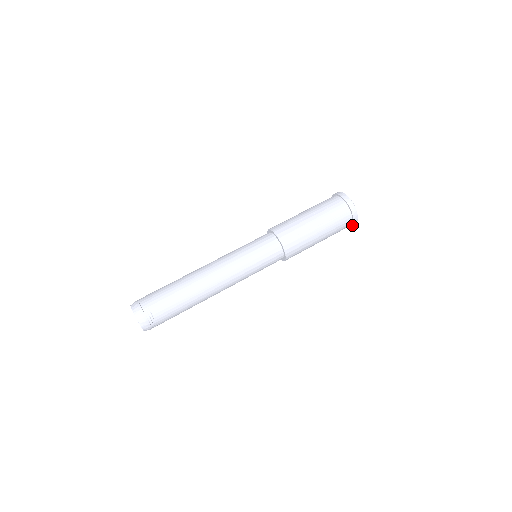
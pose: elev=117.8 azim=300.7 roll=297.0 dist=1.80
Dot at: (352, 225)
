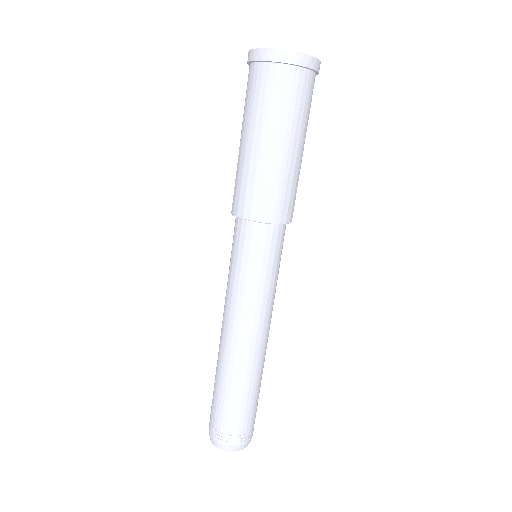
Dot at: occluded
